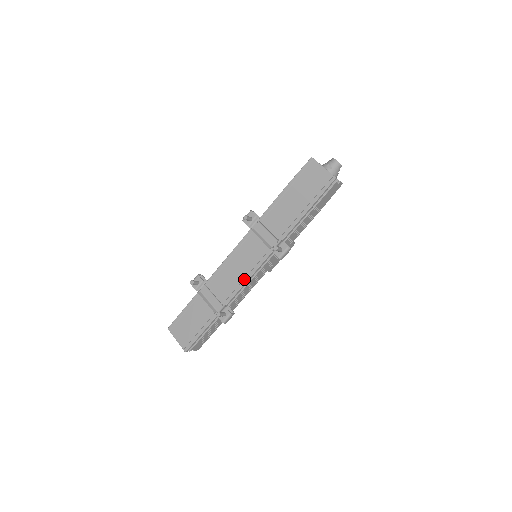
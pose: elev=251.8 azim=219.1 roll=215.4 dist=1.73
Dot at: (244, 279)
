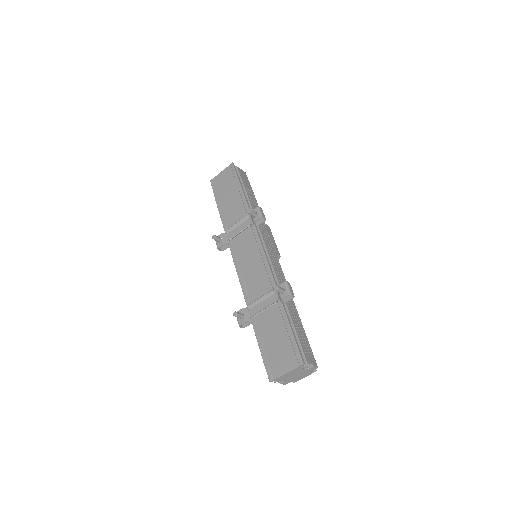
Dot at: (263, 261)
